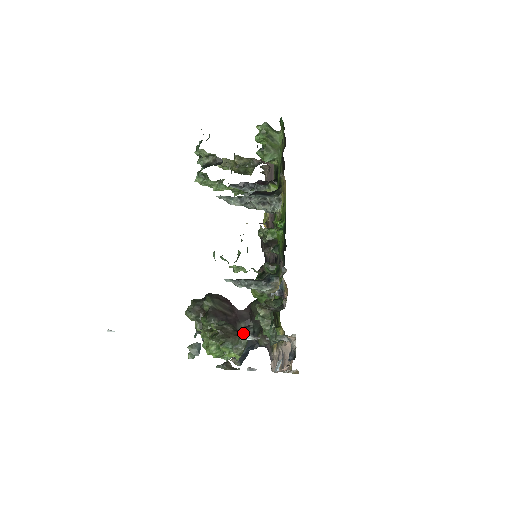
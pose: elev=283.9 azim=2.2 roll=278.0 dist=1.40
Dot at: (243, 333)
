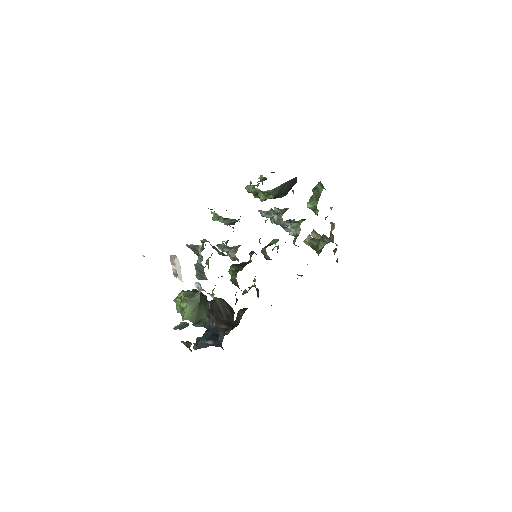
Dot at: (219, 331)
